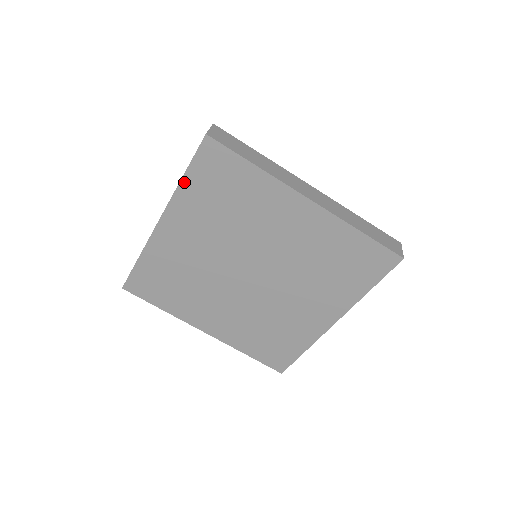
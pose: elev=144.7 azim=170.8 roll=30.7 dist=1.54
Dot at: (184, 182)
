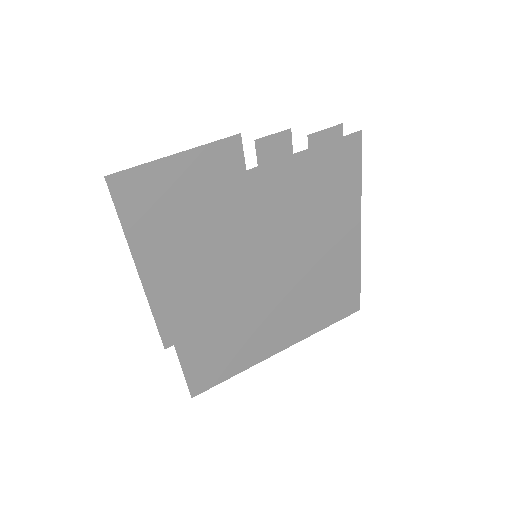
Dot at: (314, 151)
